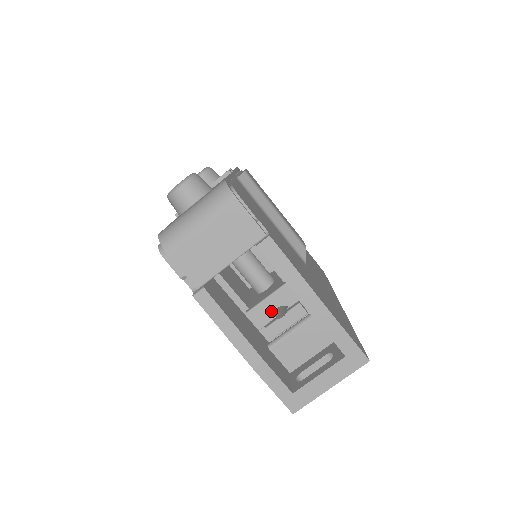
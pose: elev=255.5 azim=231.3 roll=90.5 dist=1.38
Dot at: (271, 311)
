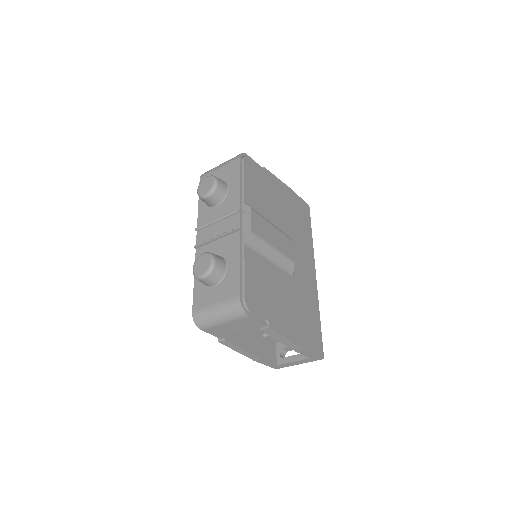
Dot at: occluded
